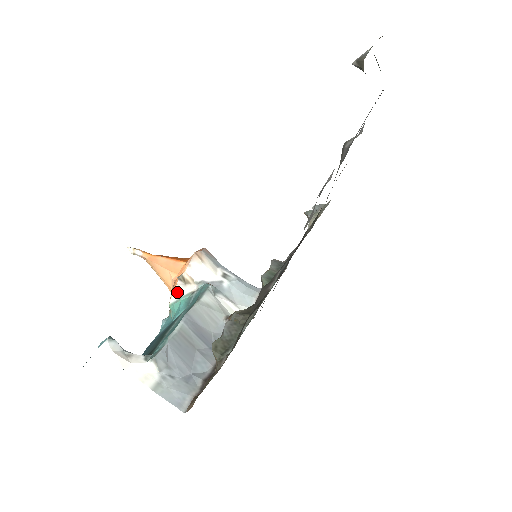
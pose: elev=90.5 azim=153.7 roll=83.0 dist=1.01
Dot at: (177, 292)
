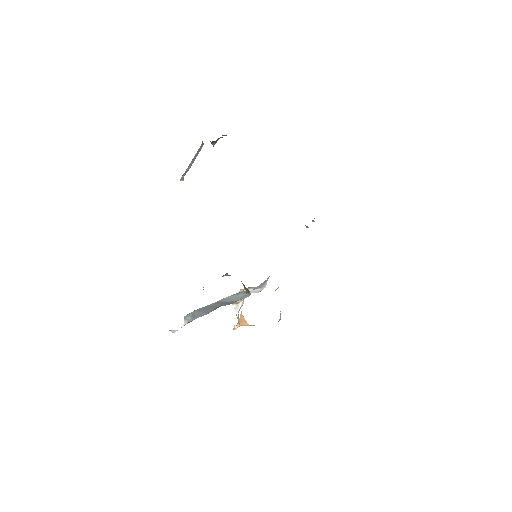
Dot at: (236, 312)
